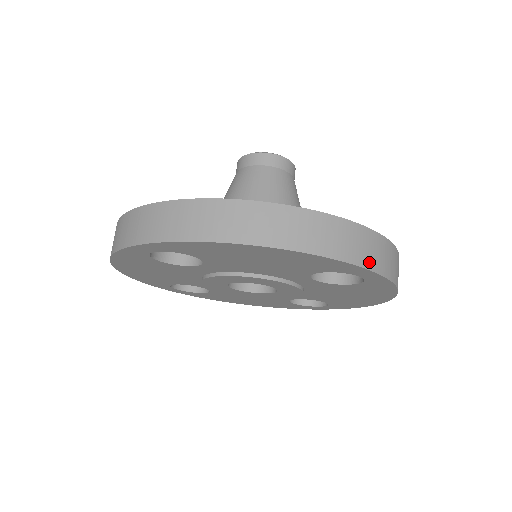
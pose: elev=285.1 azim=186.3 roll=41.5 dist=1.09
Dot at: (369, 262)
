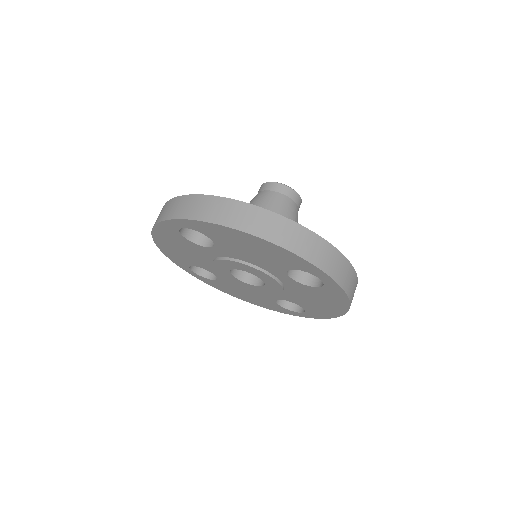
Dot at: (326, 267)
